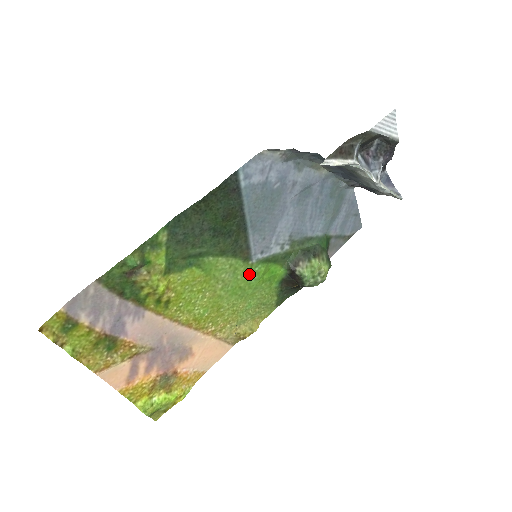
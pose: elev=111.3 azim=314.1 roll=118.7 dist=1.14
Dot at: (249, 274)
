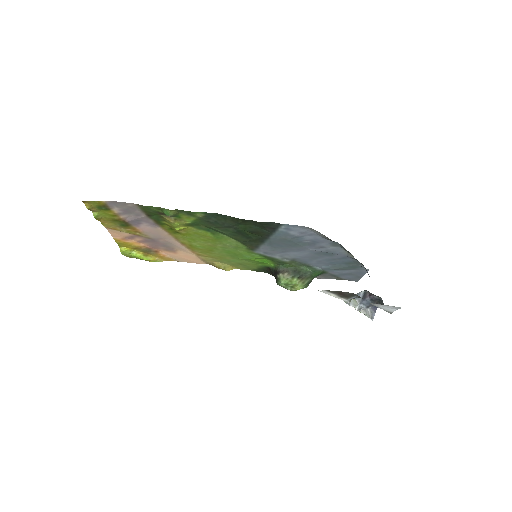
Dot at: (247, 253)
